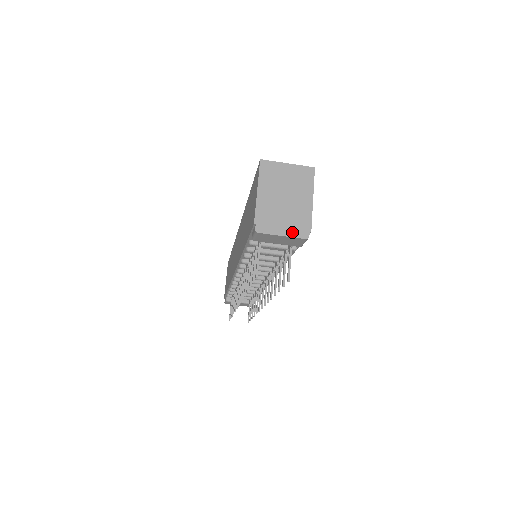
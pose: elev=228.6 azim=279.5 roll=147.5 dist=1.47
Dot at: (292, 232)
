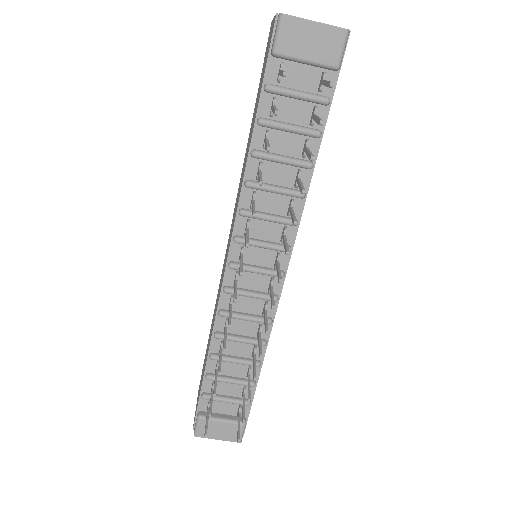
Dot at: (327, 25)
